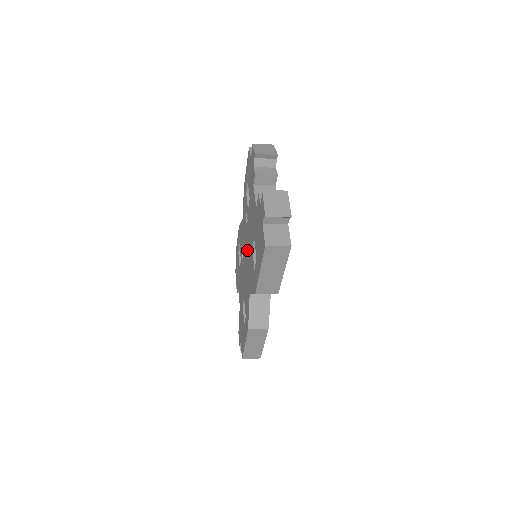
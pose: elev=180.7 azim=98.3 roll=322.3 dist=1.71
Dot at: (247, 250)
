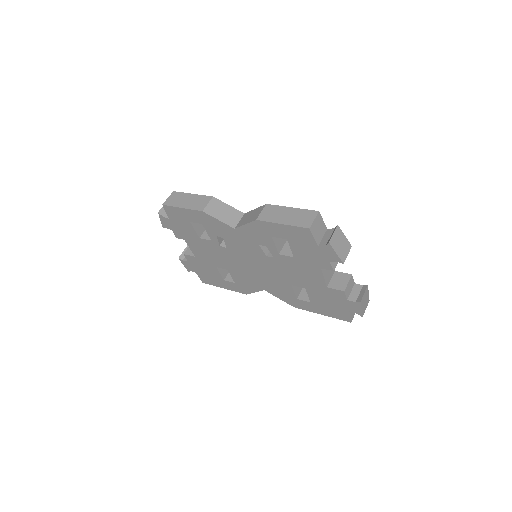
Dot at: (263, 268)
